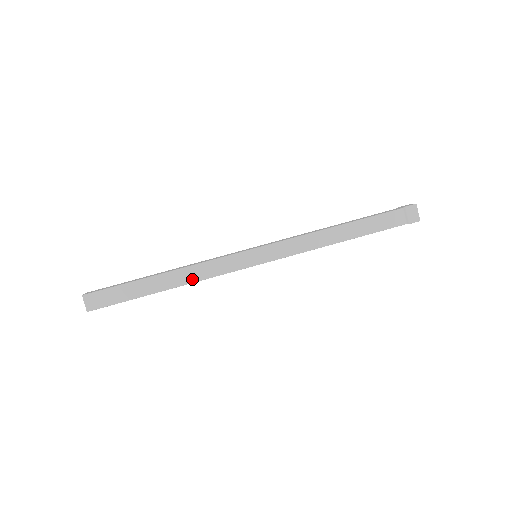
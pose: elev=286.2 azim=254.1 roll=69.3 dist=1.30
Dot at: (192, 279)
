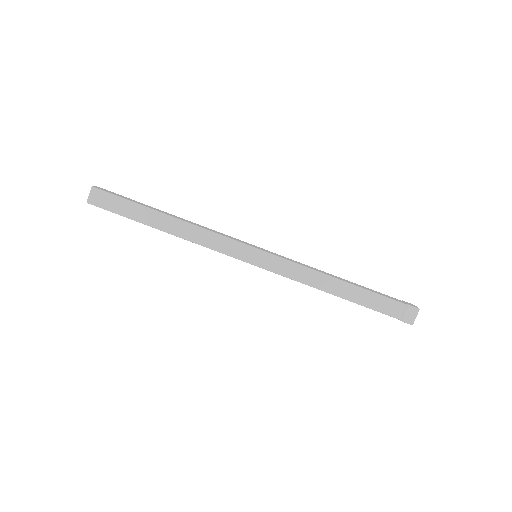
Dot at: (190, 237)
